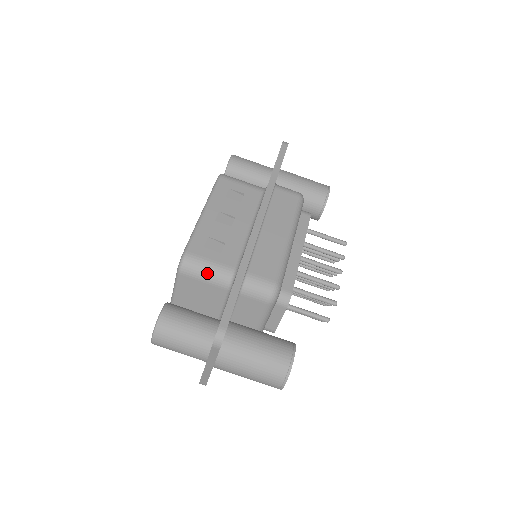
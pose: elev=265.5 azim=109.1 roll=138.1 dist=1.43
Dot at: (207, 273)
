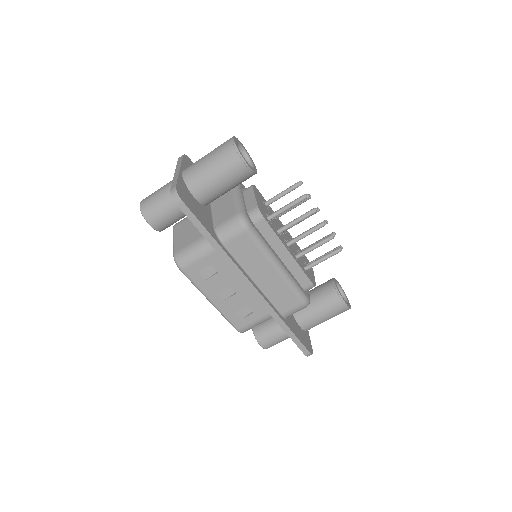
Dot at: occluded
